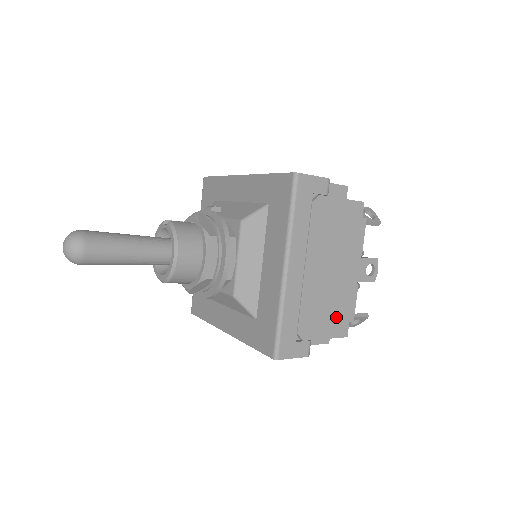
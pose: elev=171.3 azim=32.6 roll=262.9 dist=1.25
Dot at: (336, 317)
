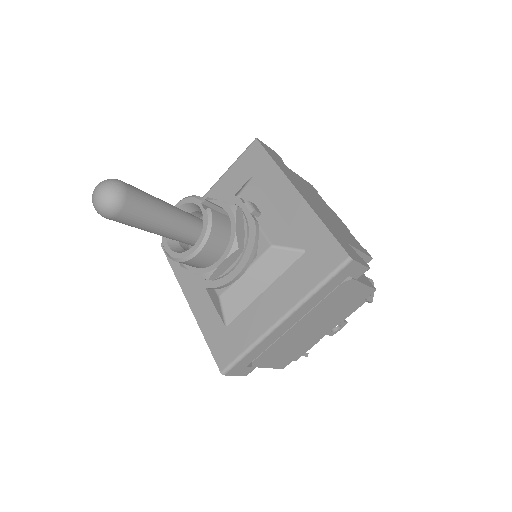
Dot at: (287, 356)
